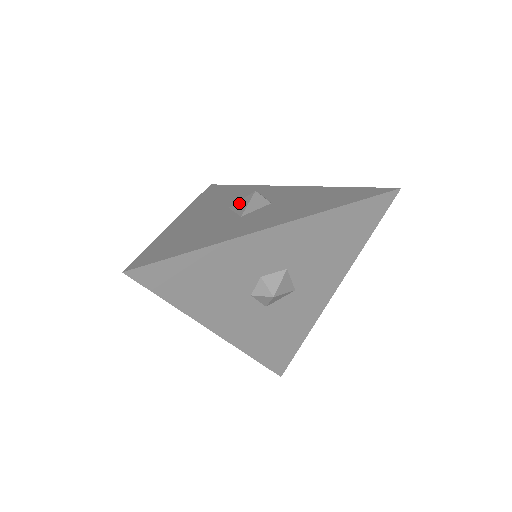
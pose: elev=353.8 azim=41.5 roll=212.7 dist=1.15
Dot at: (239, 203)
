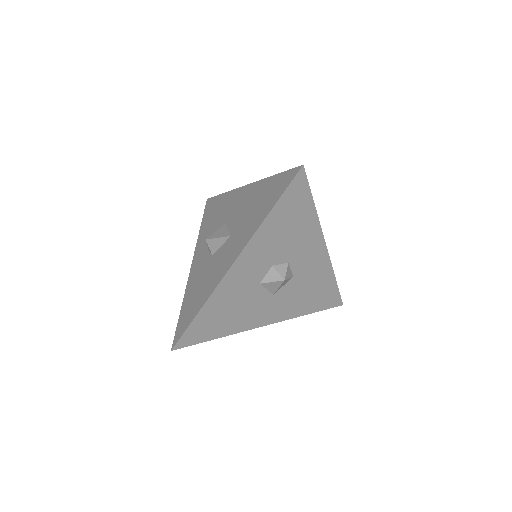
Dot at: occluded
